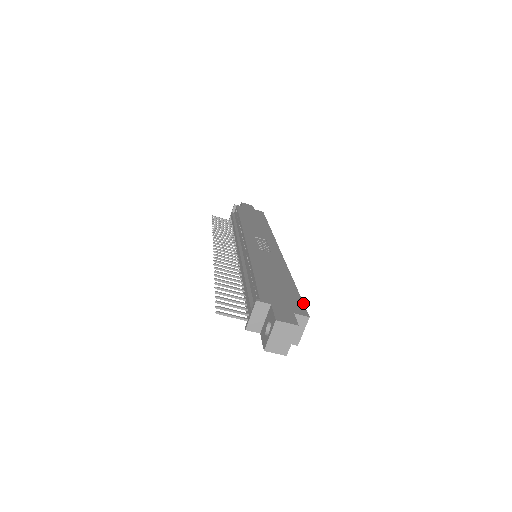
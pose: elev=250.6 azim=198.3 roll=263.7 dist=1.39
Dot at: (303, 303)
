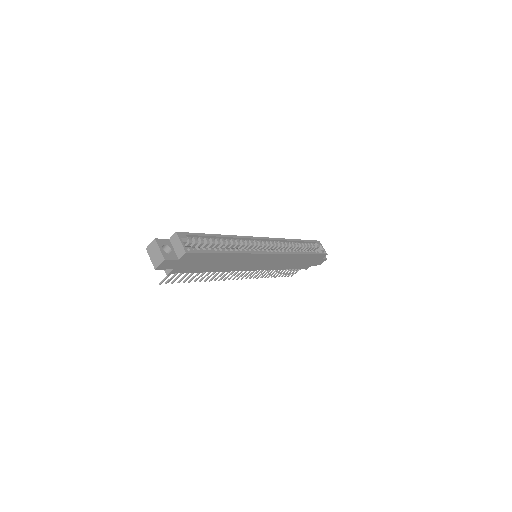
Dot at: (191, 233)
